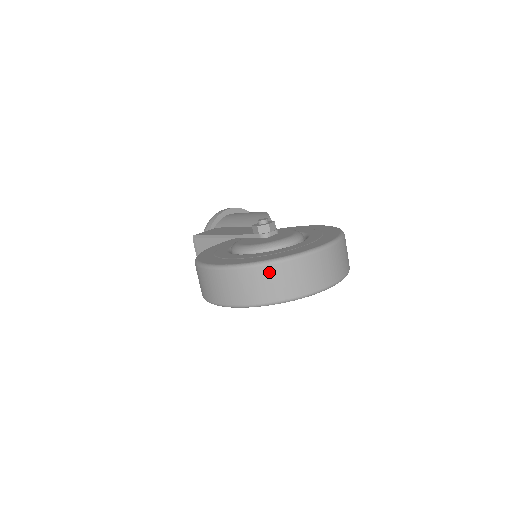
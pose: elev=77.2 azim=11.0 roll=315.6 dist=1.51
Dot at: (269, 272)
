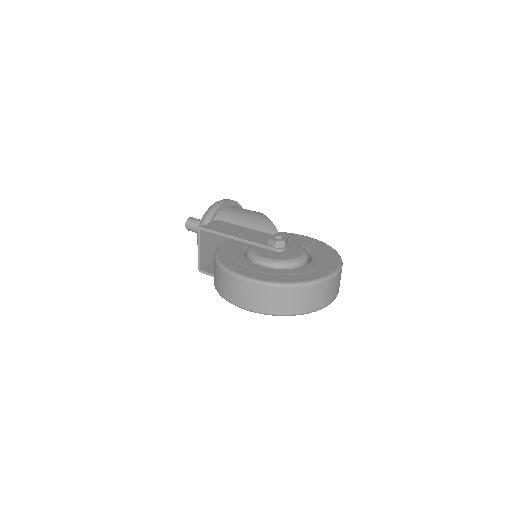
Dot at: (295, 292)
